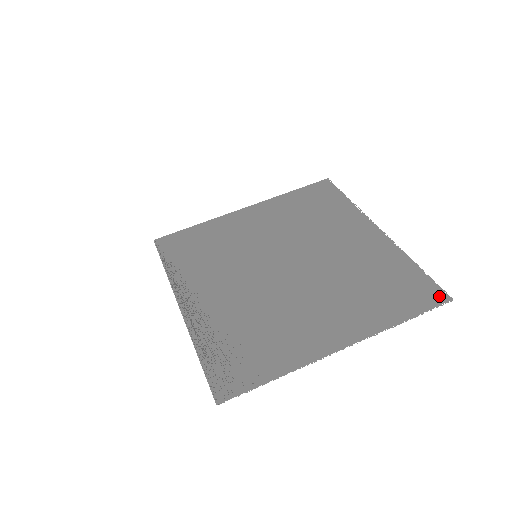
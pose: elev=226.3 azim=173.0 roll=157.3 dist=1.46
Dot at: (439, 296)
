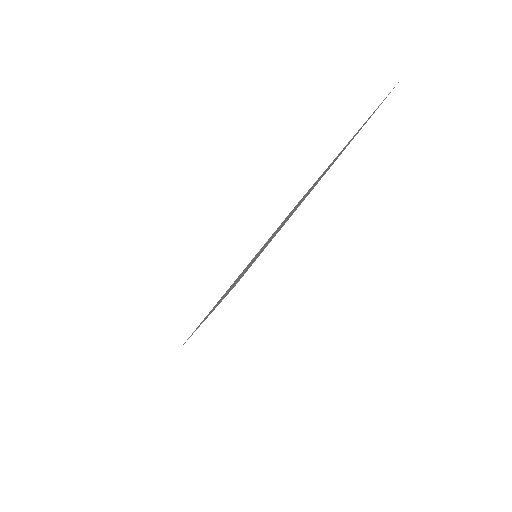
Dot at: occluded
